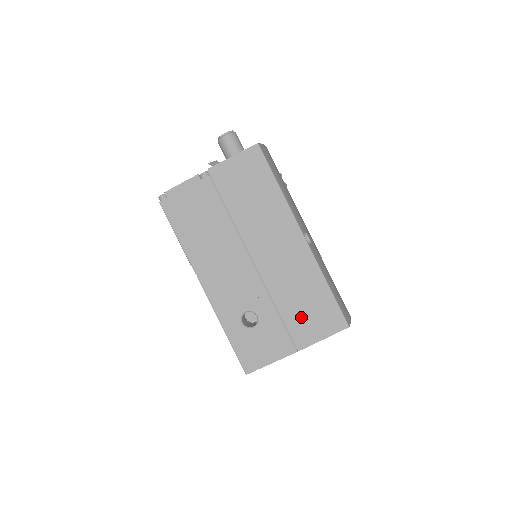
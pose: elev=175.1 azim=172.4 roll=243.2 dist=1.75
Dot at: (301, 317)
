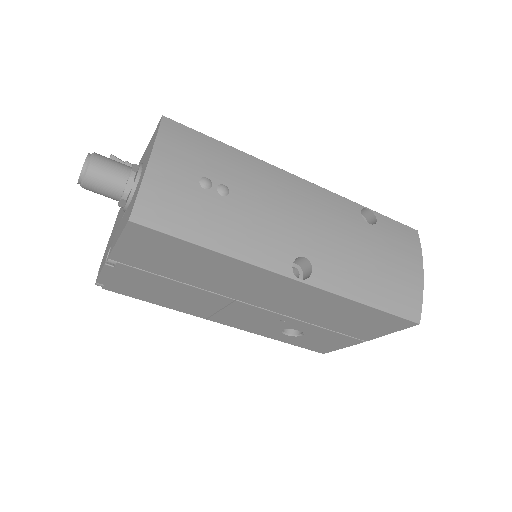
Dot at: (350, 326)
